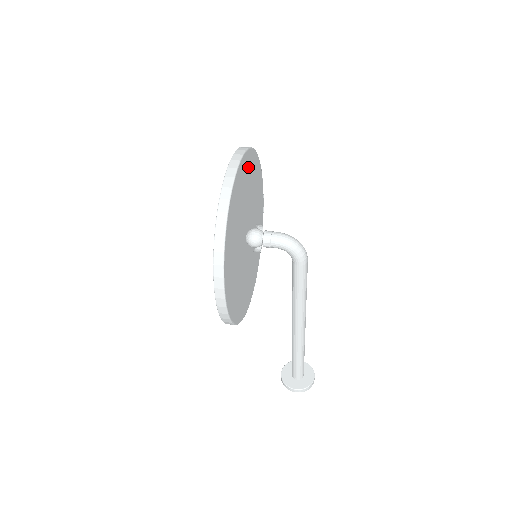
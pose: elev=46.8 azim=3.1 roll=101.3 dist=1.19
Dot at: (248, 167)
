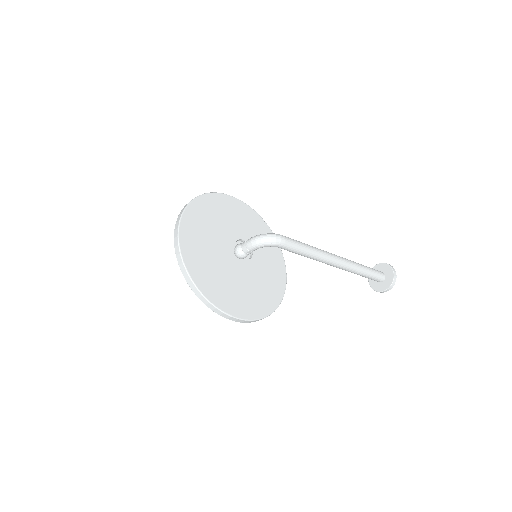
Dot at: (194, 222)
